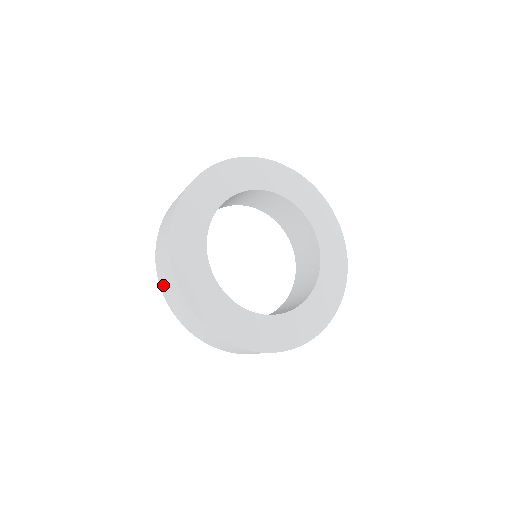
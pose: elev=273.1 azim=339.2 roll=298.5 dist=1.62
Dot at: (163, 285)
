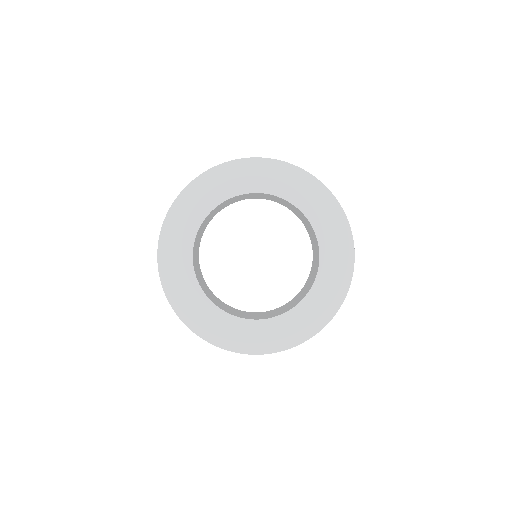
Dot at: occluded
